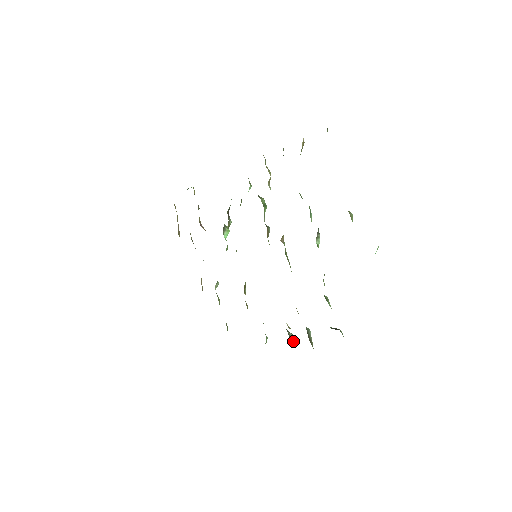
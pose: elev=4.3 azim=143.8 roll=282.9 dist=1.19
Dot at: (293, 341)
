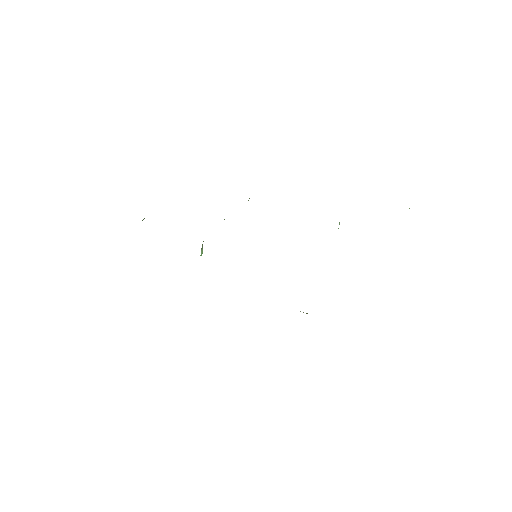
Dot at: occluded
